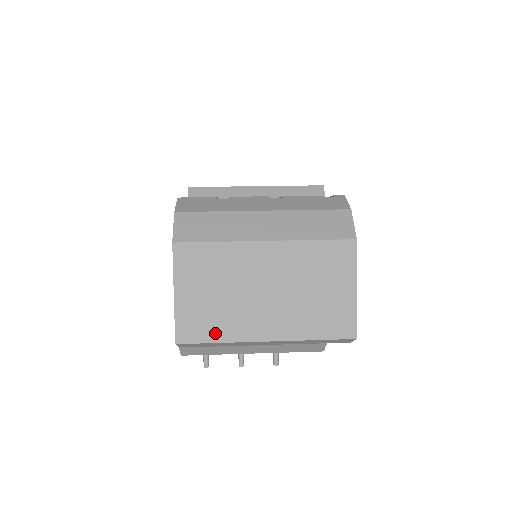
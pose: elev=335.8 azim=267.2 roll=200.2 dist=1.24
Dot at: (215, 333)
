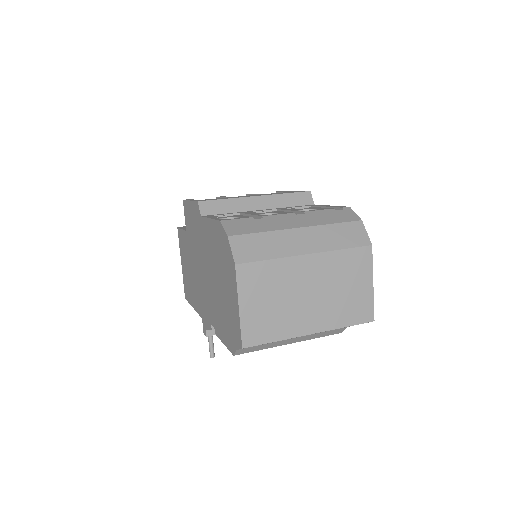
Dot at: (273, 334)
